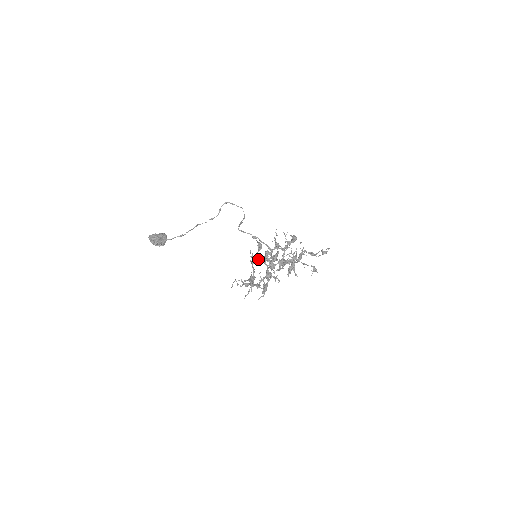
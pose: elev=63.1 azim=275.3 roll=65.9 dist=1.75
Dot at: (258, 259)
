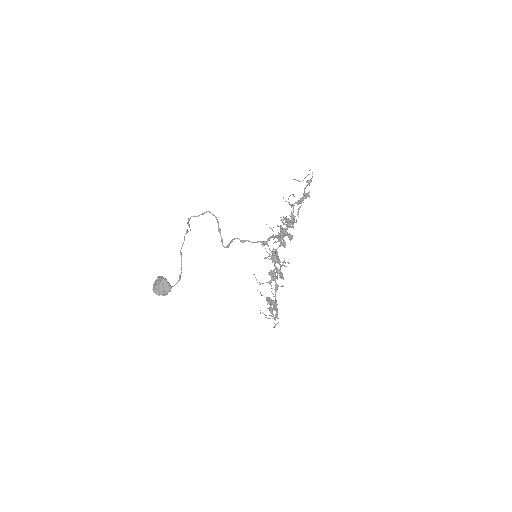
Dot at: occluded
